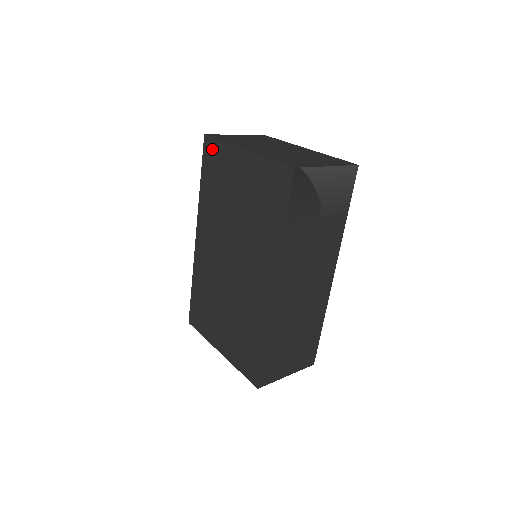
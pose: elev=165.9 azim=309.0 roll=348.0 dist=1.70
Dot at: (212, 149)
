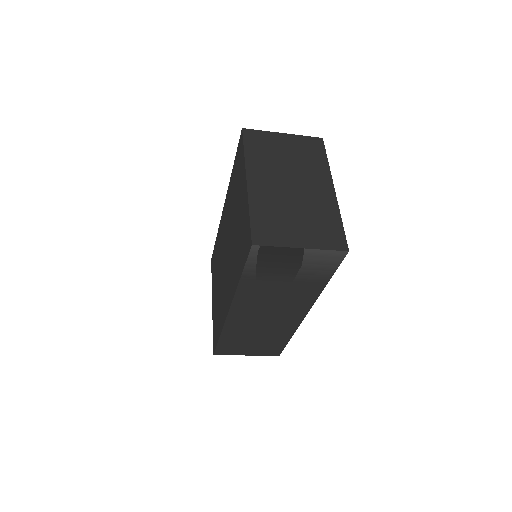
Dot at: (241, 149)
